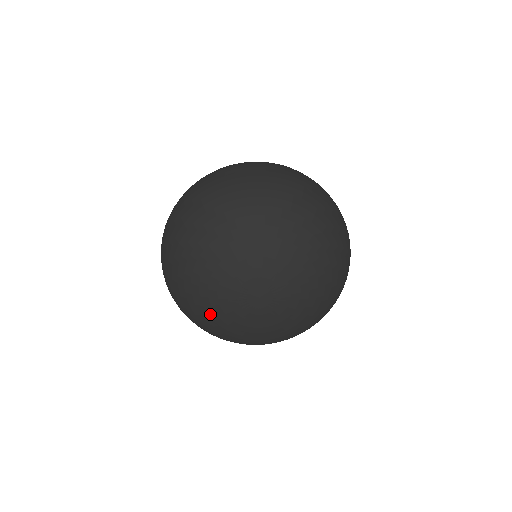
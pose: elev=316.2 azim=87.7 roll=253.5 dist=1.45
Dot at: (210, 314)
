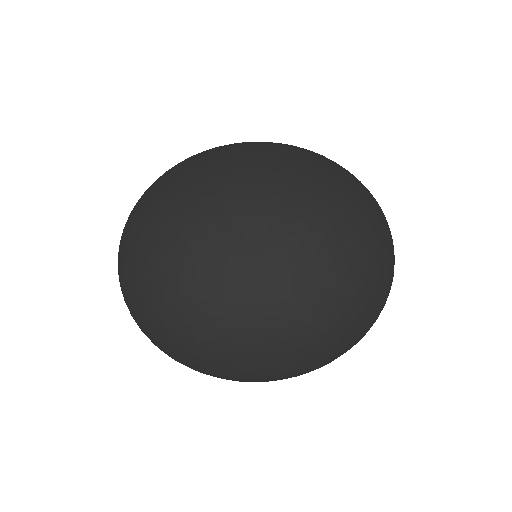
Dot at: occluded
